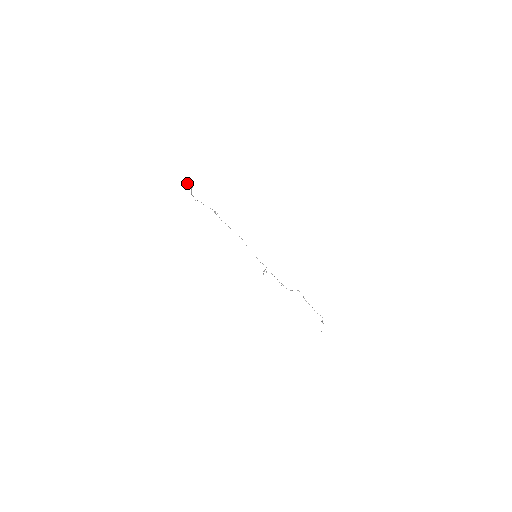
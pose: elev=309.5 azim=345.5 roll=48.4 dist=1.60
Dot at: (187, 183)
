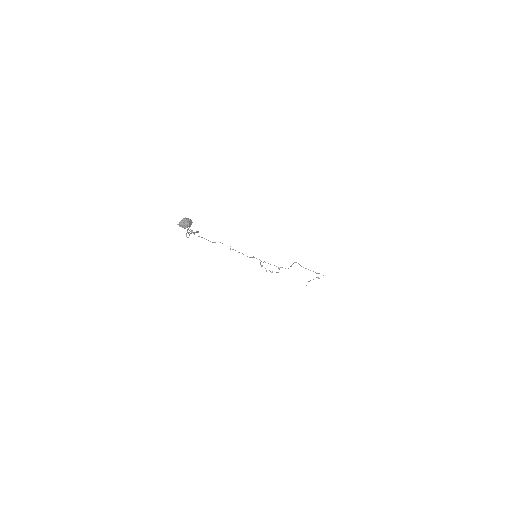
Dot at: (185, 221)
